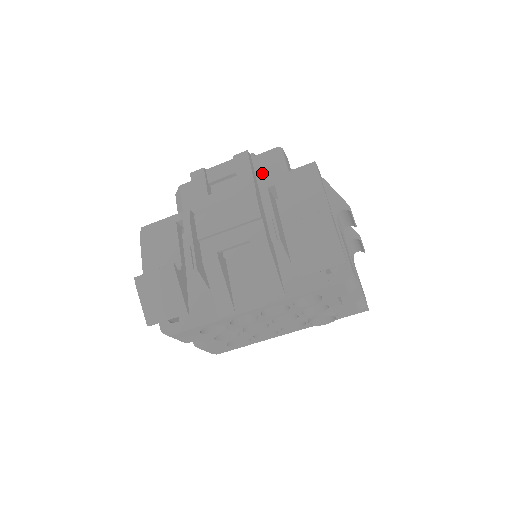
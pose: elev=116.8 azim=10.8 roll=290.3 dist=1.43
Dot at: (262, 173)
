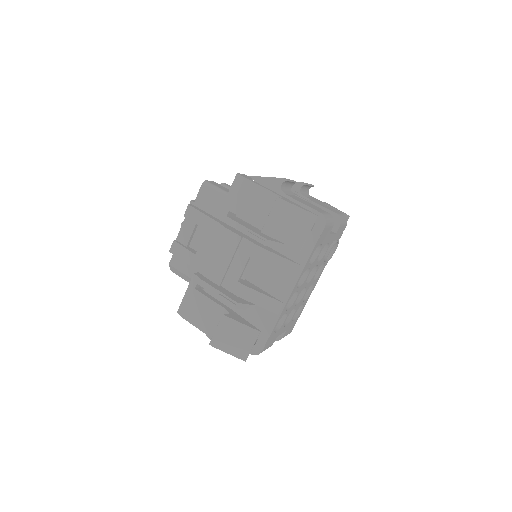
Dot at: (211, 208)
